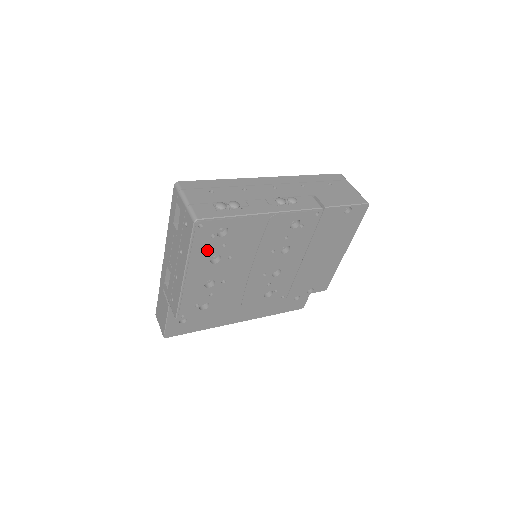
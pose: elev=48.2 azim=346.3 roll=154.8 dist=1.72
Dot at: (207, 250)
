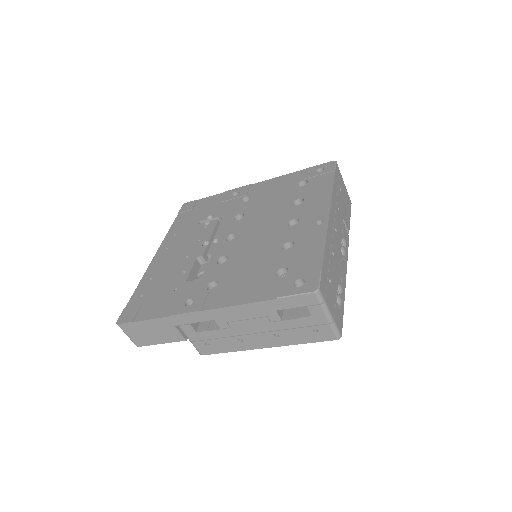
Dot at: occluded
